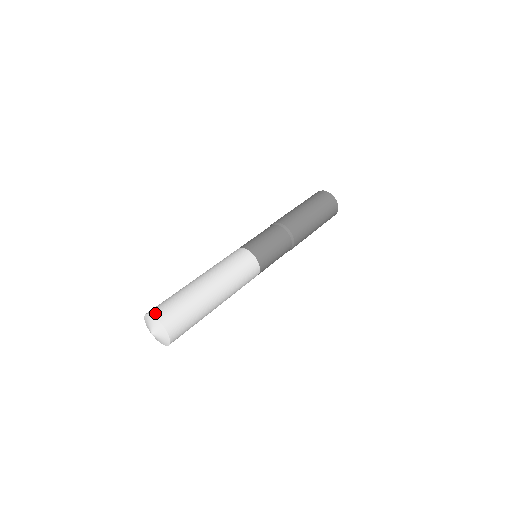
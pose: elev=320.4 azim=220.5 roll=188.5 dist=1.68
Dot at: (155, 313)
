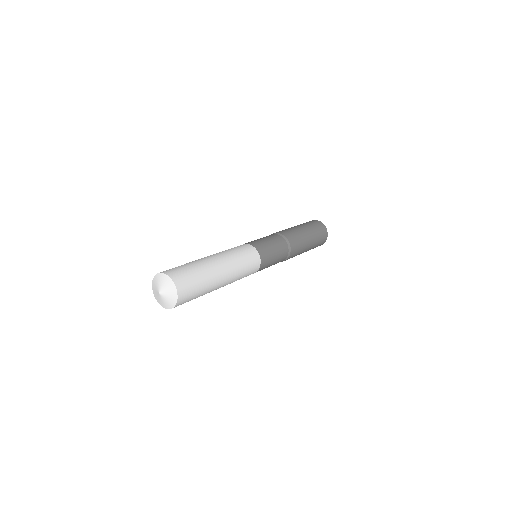
Dot at: (161, 272)
